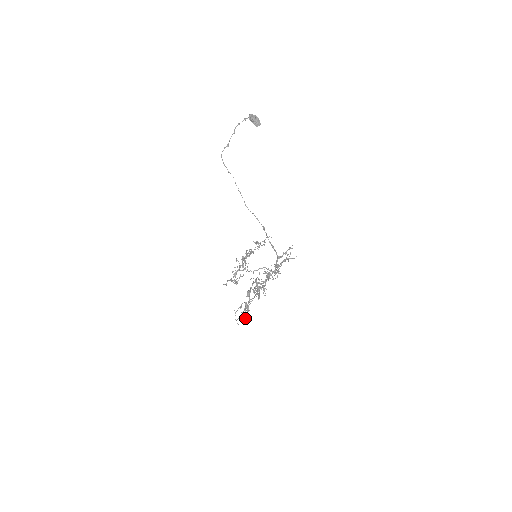
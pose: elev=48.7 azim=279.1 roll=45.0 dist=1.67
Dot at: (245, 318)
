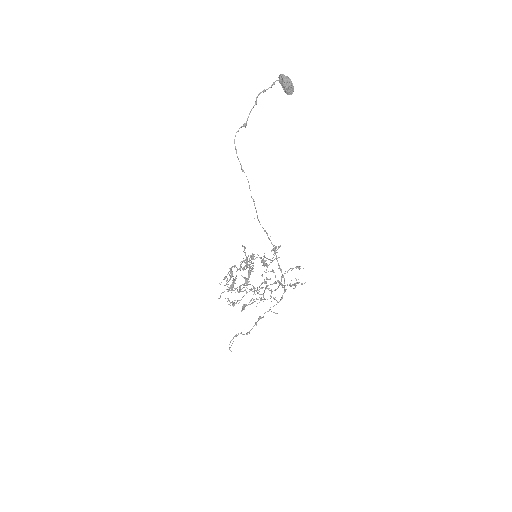
Dot at: occluded
